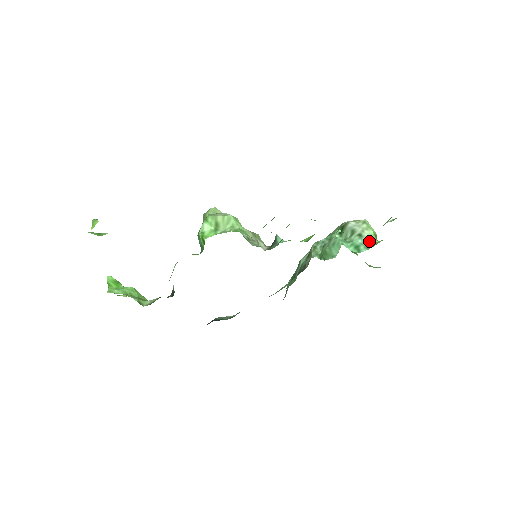
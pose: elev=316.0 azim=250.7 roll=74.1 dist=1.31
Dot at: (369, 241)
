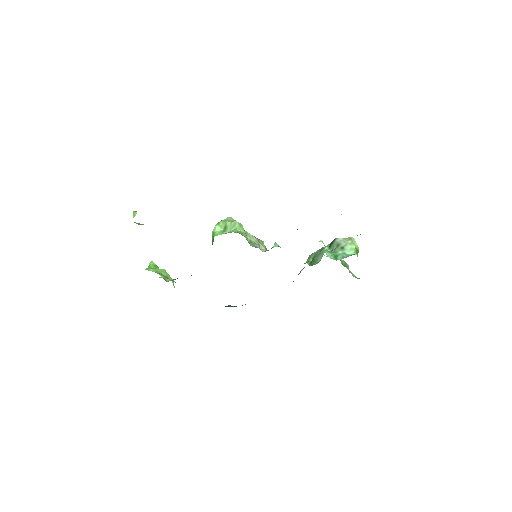
Dot at: (349, 253)
